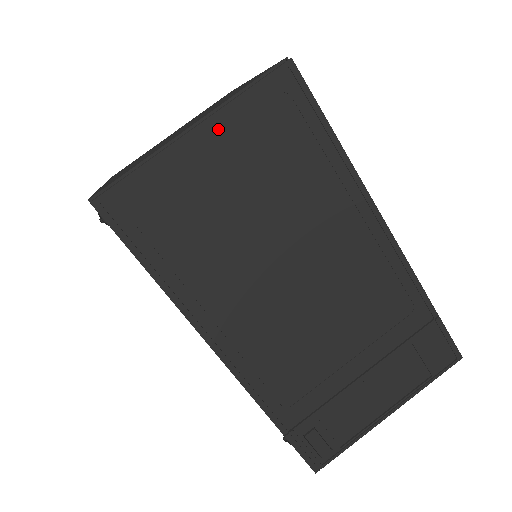
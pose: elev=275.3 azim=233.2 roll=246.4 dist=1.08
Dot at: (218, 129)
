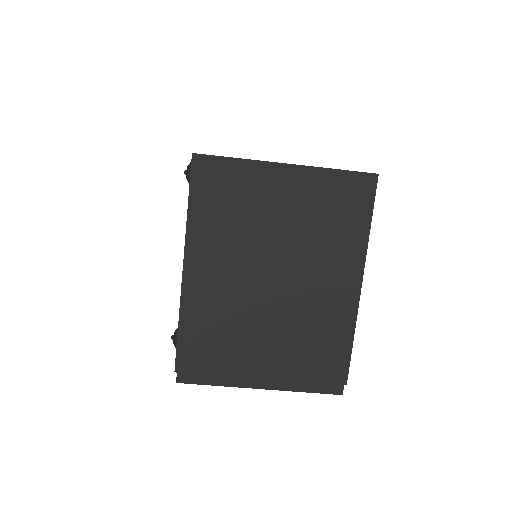
Dot at: occluded
